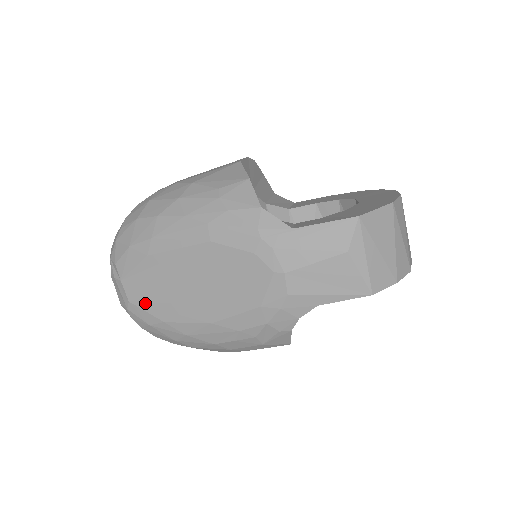
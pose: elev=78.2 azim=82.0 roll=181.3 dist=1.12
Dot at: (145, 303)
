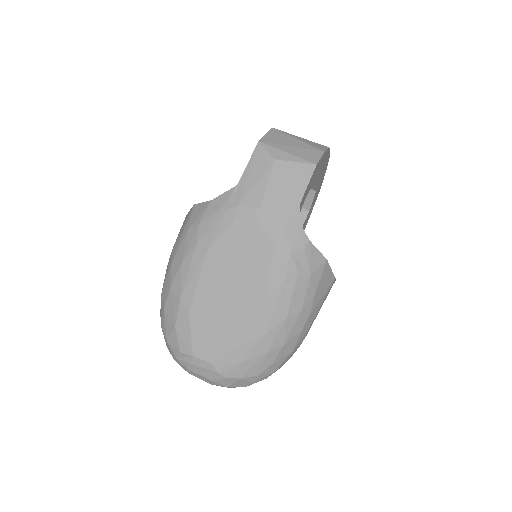
Dot at: (221, 349)
